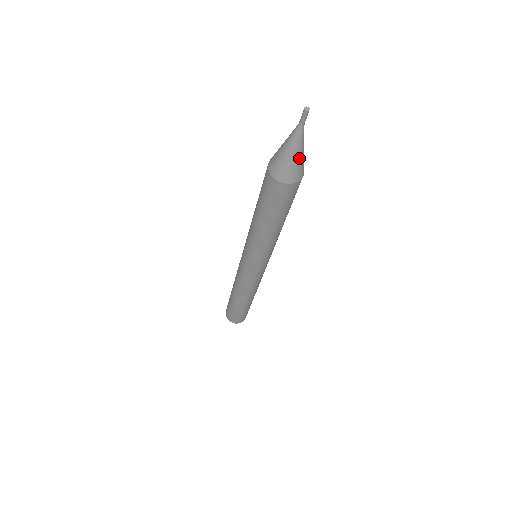
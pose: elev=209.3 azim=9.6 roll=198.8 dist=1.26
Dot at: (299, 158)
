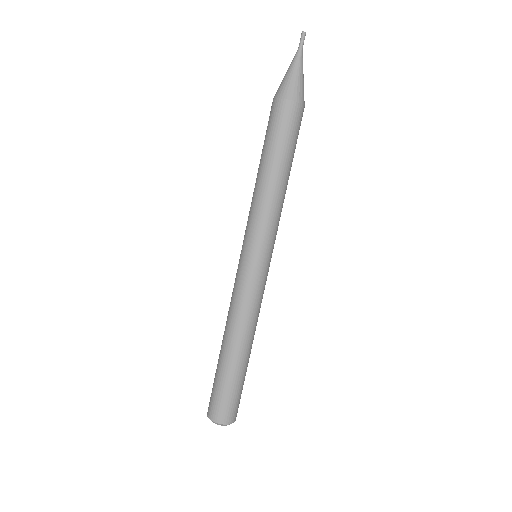
Dot at: (292, 76)
